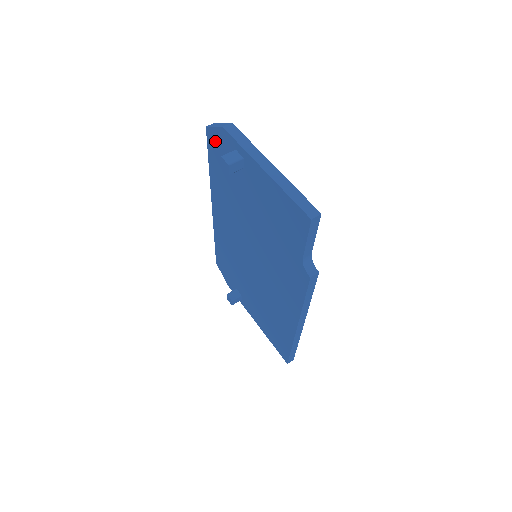
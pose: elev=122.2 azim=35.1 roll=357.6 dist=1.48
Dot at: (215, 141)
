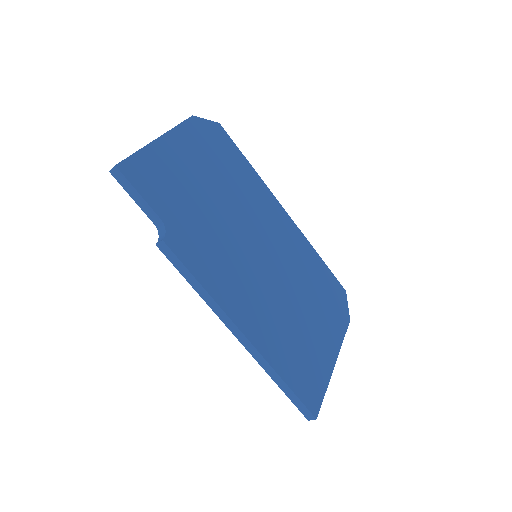
Dot at: occluded
